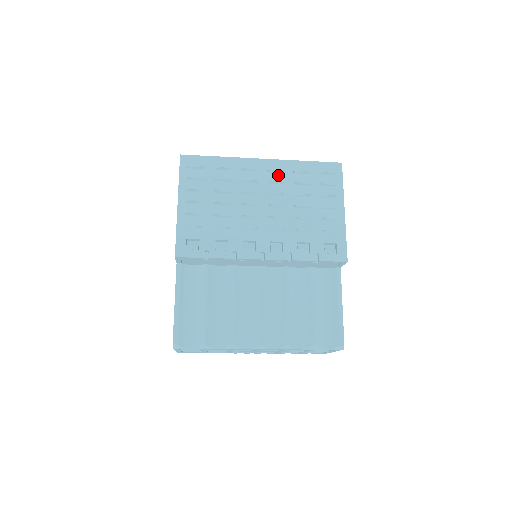
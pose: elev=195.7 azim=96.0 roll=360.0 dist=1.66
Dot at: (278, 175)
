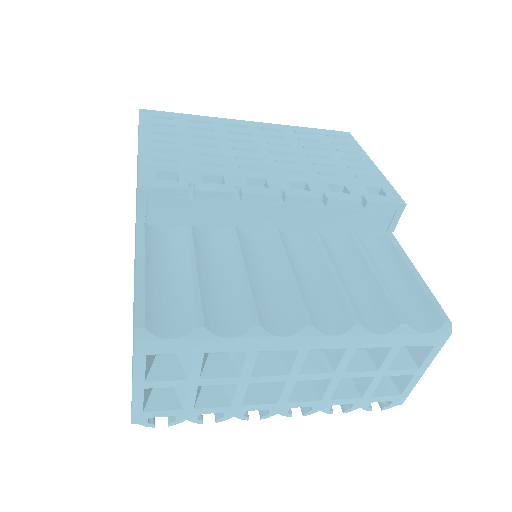
Dot at: (275, 133)
